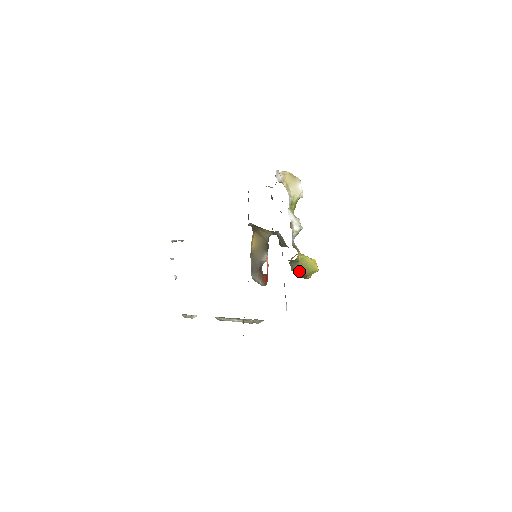
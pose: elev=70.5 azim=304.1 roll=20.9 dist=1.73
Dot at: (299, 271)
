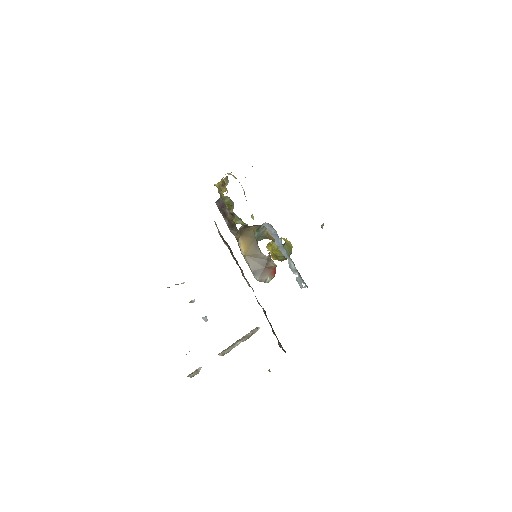
Dot at: occluded
